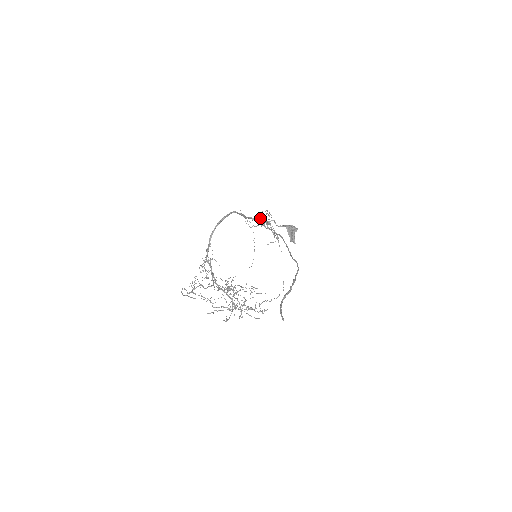
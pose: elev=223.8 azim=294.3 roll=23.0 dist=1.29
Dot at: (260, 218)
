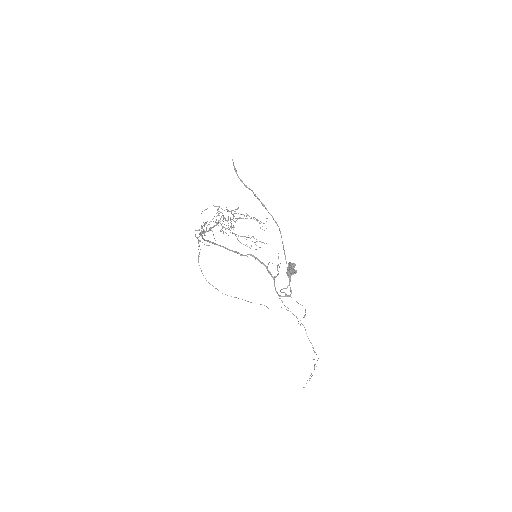
Dot at: occluded
